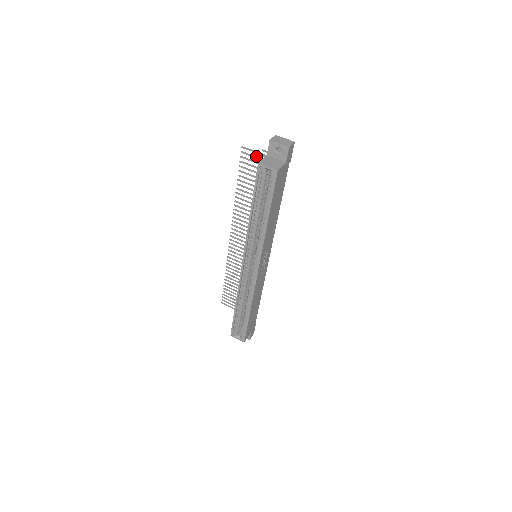
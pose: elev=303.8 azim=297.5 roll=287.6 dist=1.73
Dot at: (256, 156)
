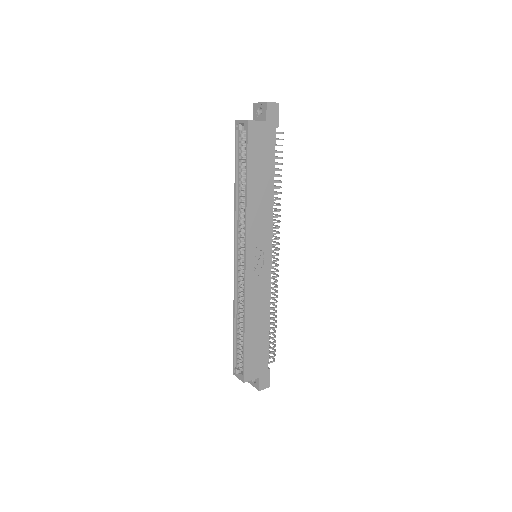
Dot at: occluded
